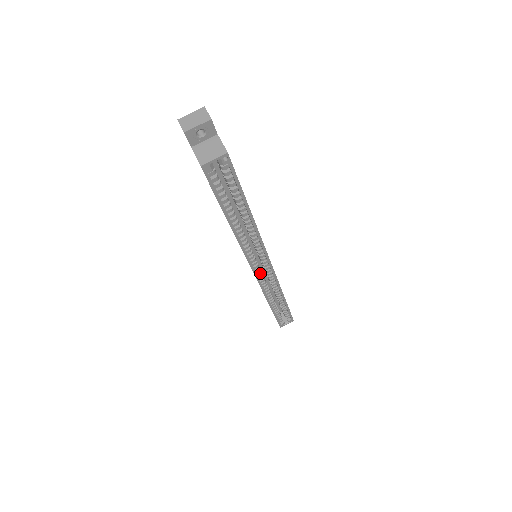
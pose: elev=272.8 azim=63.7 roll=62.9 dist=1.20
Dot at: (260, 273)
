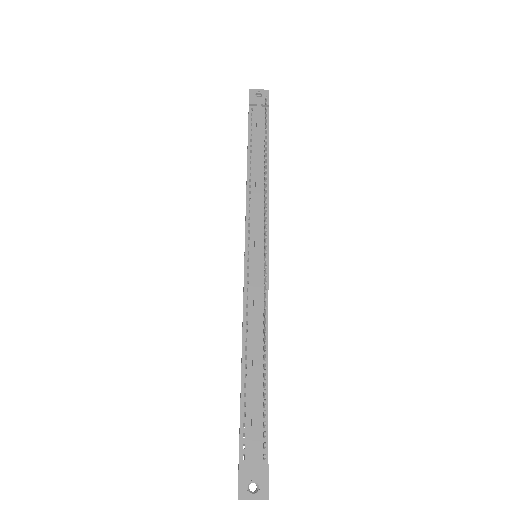
Dot at: occluded
